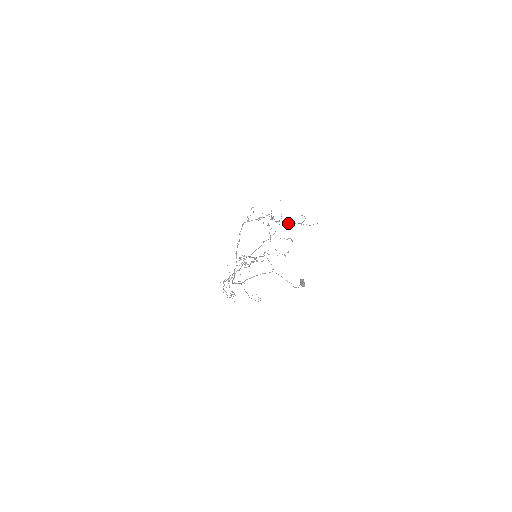
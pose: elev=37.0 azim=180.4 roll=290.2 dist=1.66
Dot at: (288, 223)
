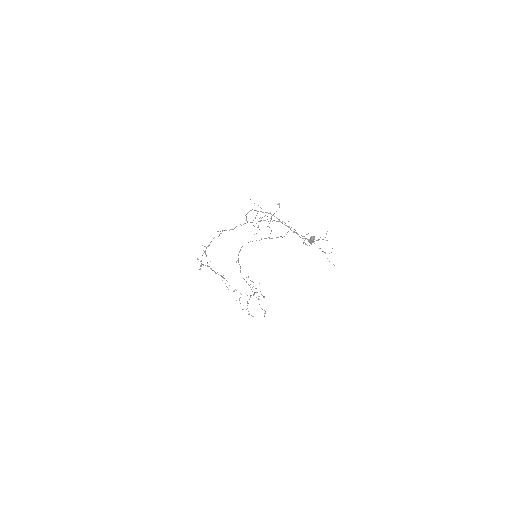
Dot at: occluded
